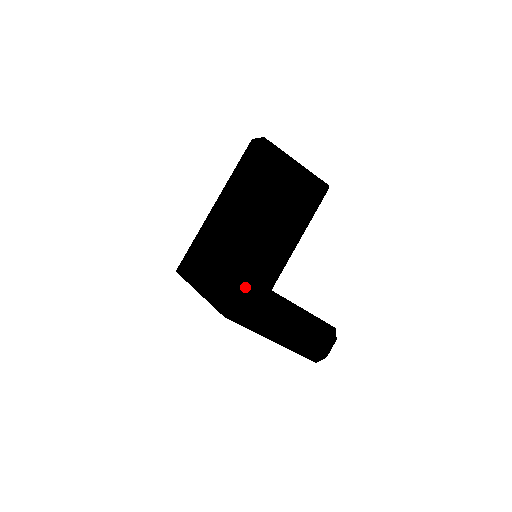
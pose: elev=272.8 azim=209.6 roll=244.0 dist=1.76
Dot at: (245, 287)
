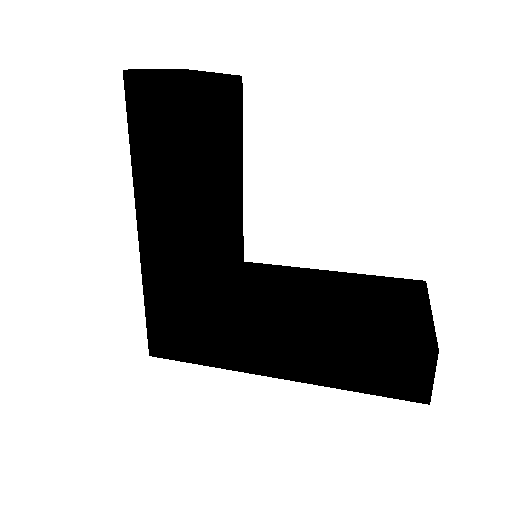
Dot at: (436, 359)
